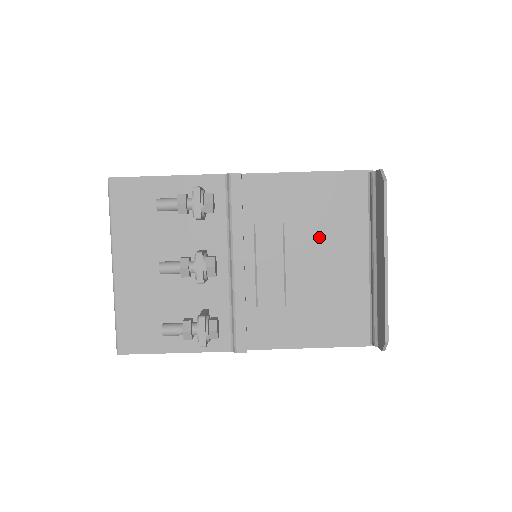
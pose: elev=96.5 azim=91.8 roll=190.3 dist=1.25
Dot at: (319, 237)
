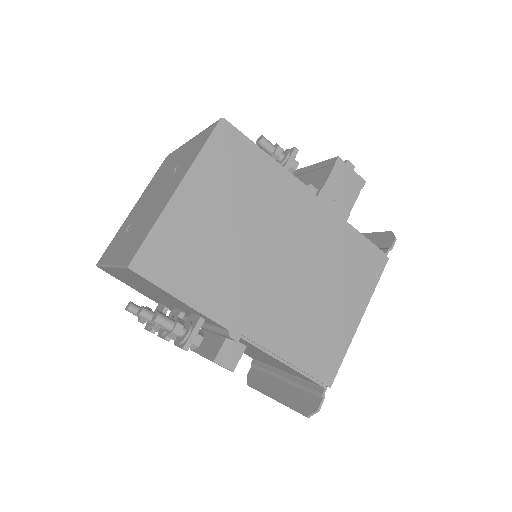
Dot at: (264, 358)
